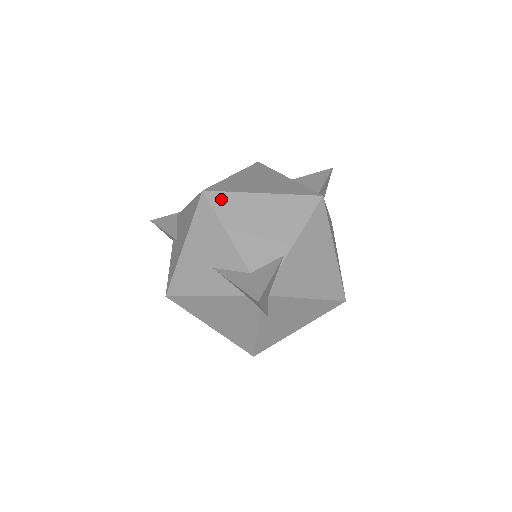
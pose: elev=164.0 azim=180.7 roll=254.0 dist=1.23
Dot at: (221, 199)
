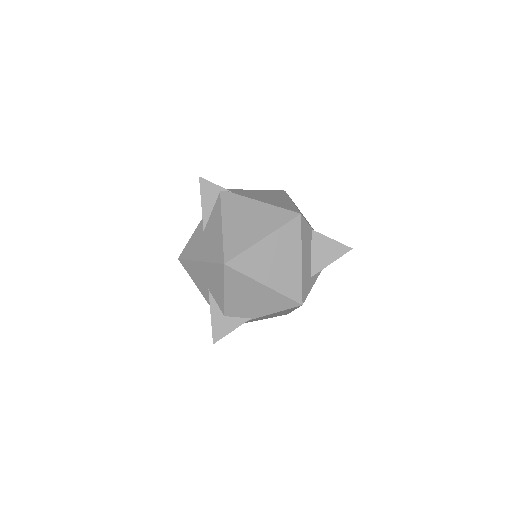
Dot at: (233, 275)
